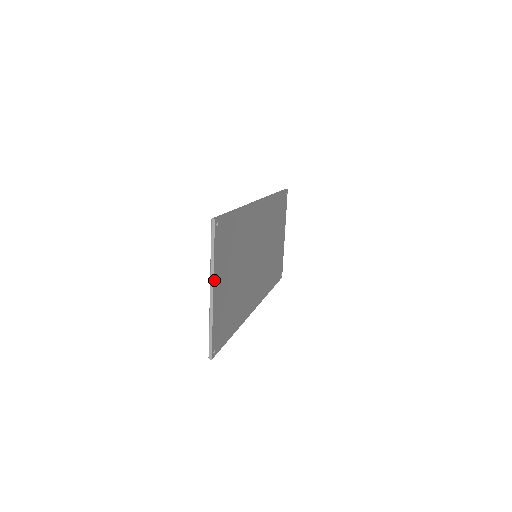
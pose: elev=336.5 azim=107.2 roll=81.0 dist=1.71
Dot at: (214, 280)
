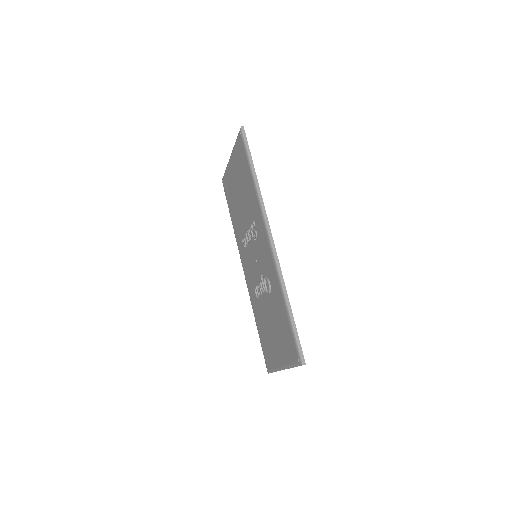
Dot at: occluded
